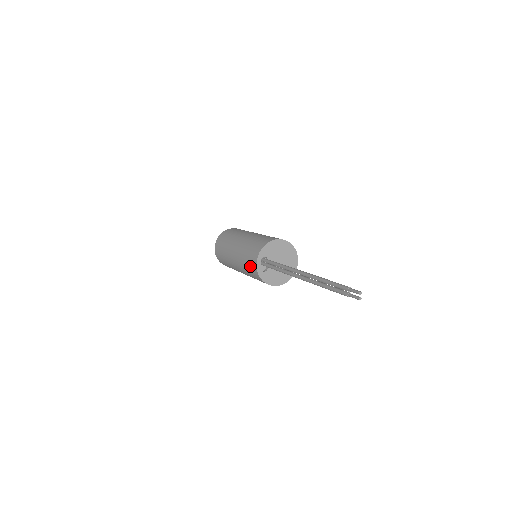
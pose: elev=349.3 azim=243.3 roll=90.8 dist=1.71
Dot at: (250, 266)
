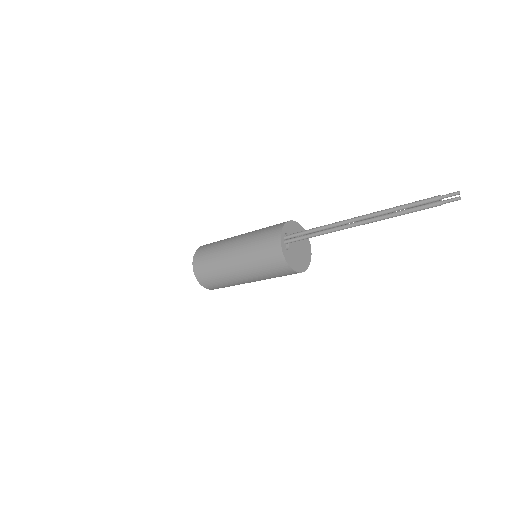
Dot at: (267, 246)
